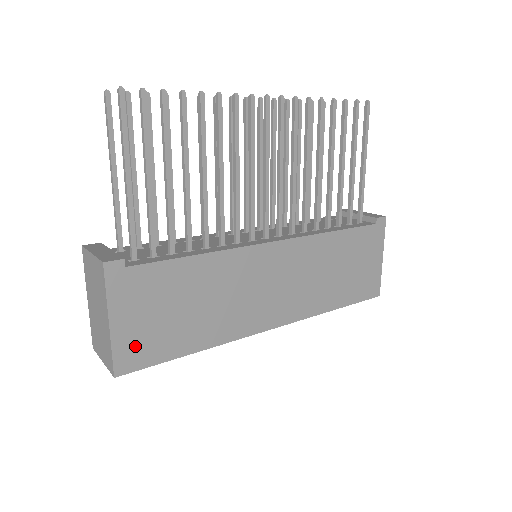
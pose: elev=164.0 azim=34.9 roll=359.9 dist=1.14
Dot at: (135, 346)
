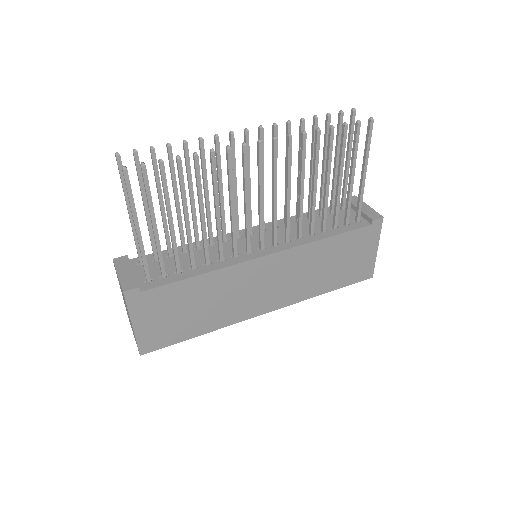
Dot at: (153, 337)
